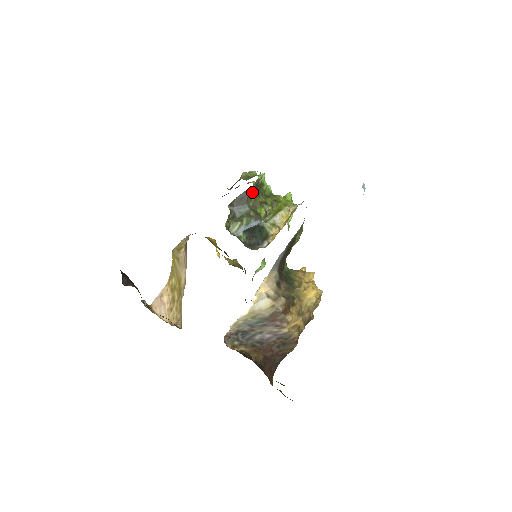
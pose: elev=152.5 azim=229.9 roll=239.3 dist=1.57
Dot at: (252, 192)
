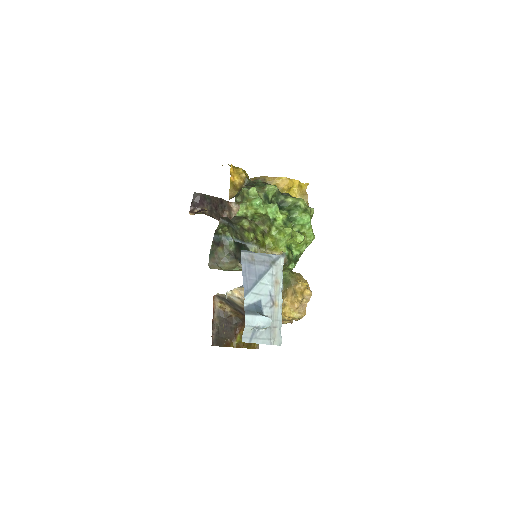
Dot at: (233, 222)
